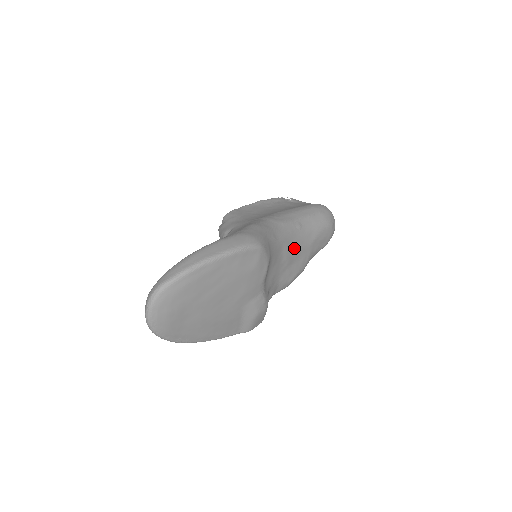
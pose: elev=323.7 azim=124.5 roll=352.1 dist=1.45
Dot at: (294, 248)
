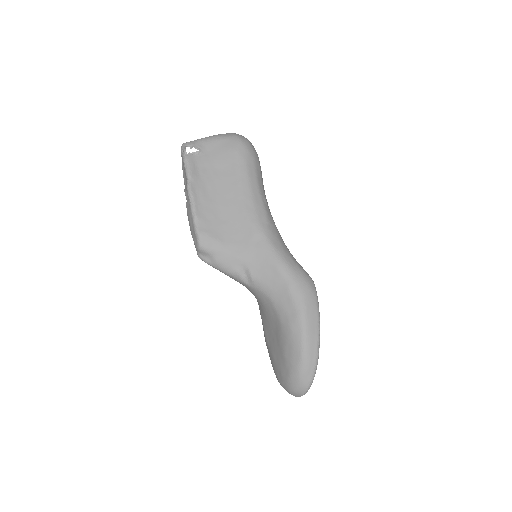
Dot at: occluded
